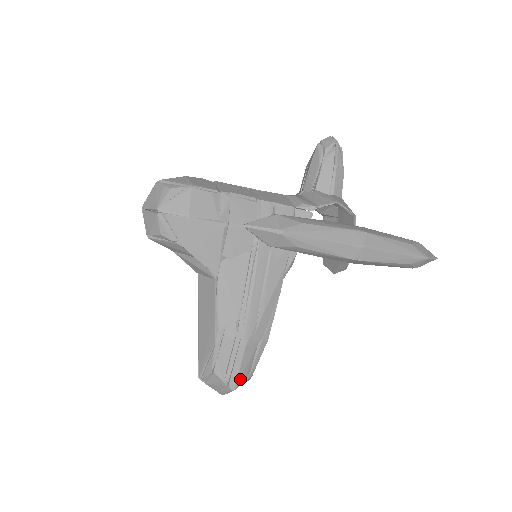
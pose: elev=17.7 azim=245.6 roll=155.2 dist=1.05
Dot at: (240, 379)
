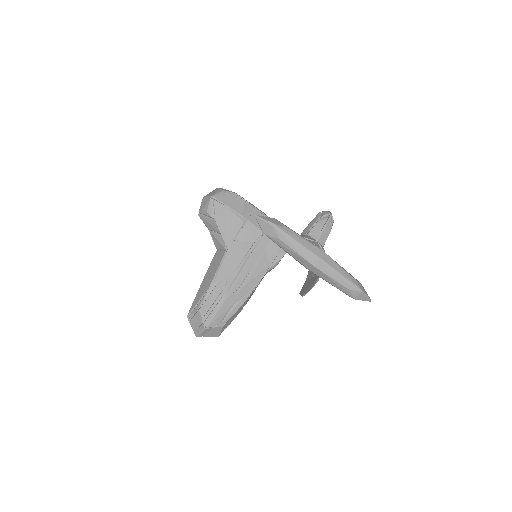
Dot at: (213, 322)
